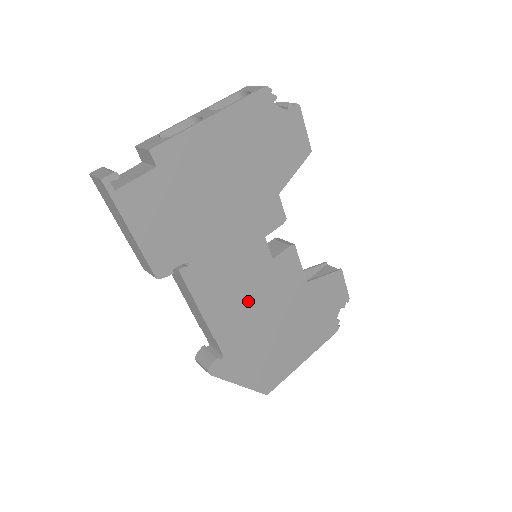
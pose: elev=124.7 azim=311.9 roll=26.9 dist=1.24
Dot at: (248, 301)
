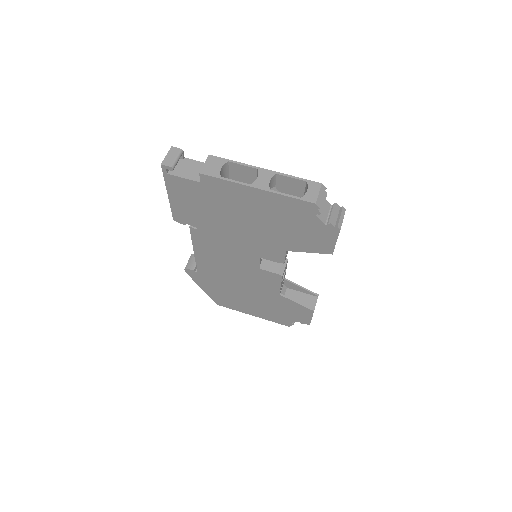
Dot at: (229, 269)
